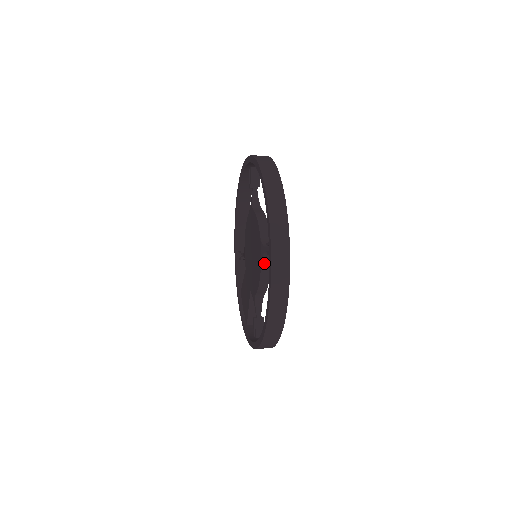
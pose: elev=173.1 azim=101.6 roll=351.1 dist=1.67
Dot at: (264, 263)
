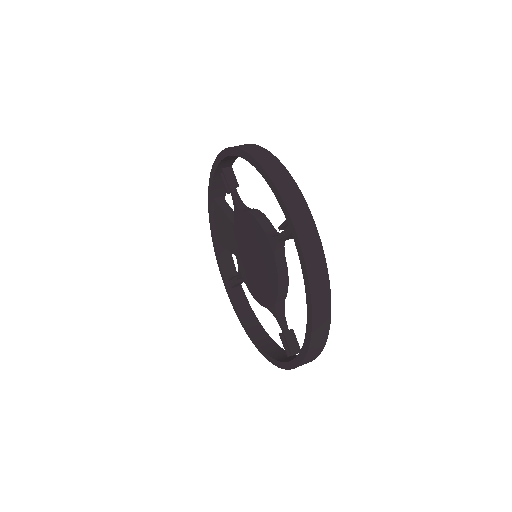
Dot at: occluded
